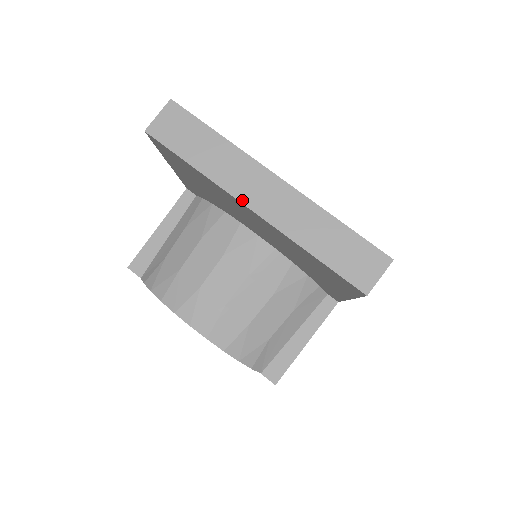
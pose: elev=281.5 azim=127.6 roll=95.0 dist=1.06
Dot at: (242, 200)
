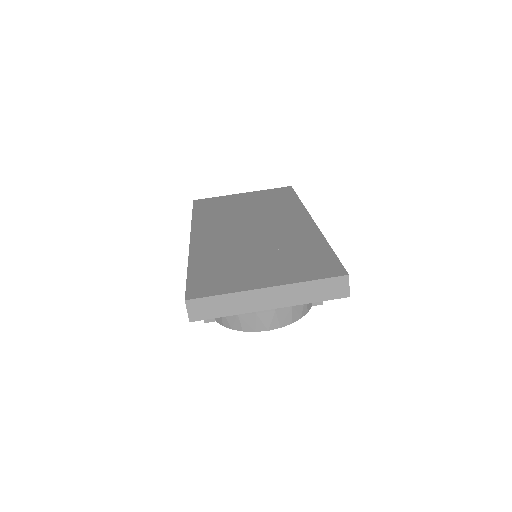
Dot at: (262, 310)
